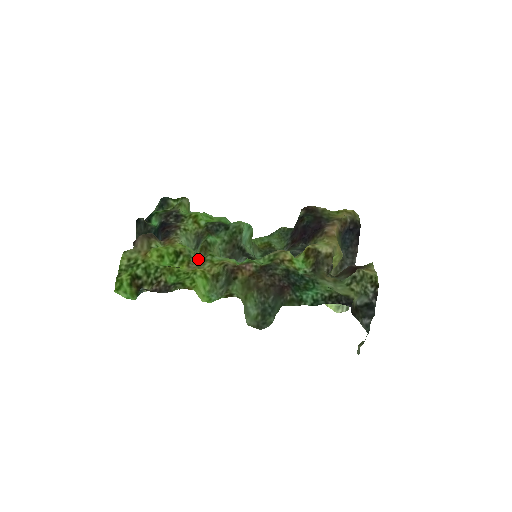
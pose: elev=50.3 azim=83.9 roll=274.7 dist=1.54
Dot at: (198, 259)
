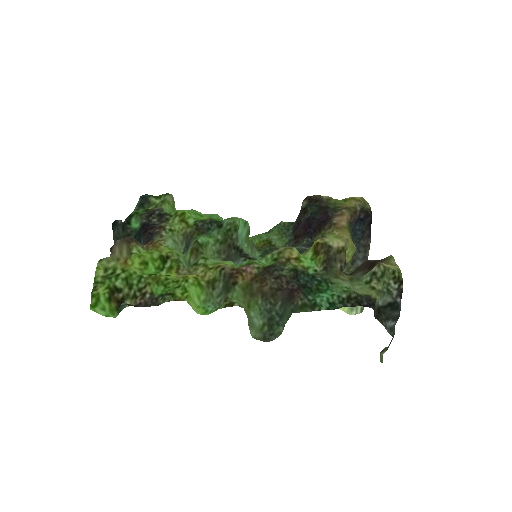
Dot at: (189, 264)
